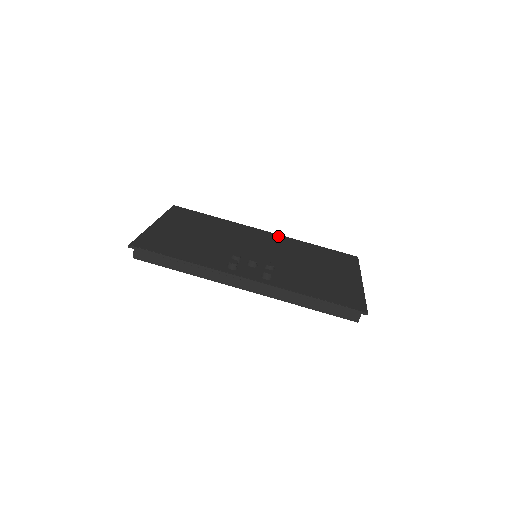
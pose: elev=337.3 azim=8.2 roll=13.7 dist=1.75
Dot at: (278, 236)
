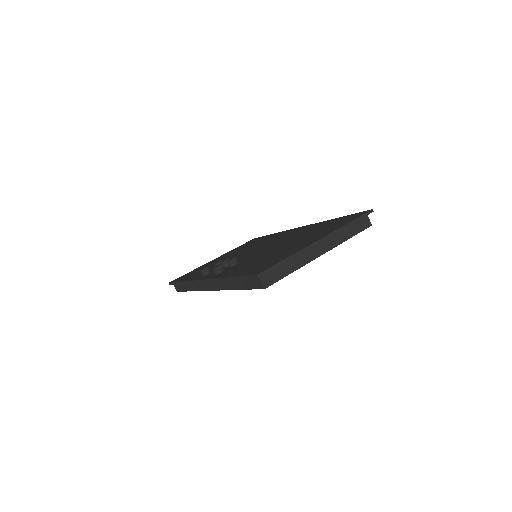
Dot at: occluded
